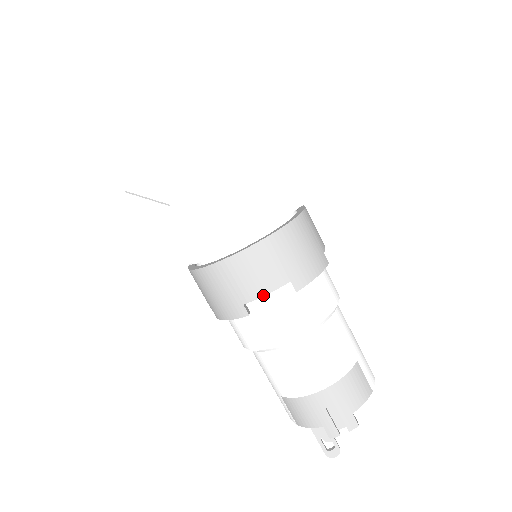
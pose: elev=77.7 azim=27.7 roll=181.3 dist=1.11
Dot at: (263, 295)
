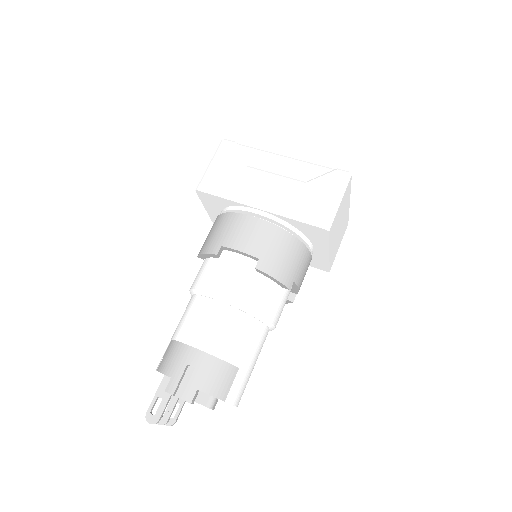
Dot at: (237, 249)
